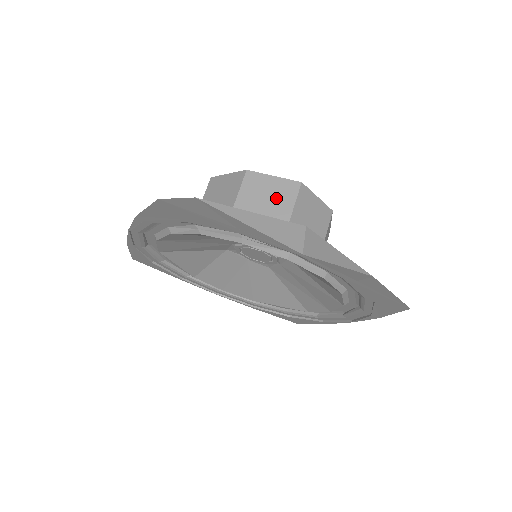
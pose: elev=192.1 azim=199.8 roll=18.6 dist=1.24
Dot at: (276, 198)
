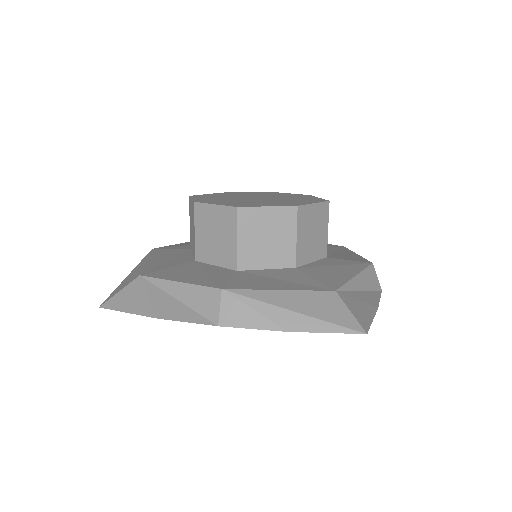
Dot at: (319, 225)
